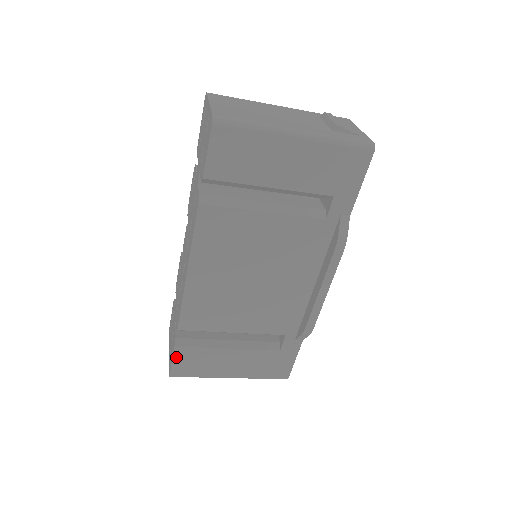
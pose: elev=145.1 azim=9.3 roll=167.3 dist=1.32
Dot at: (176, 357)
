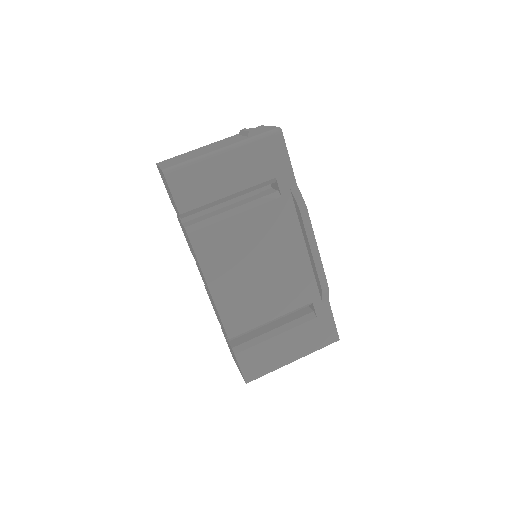
Dot at: (241, 363)
